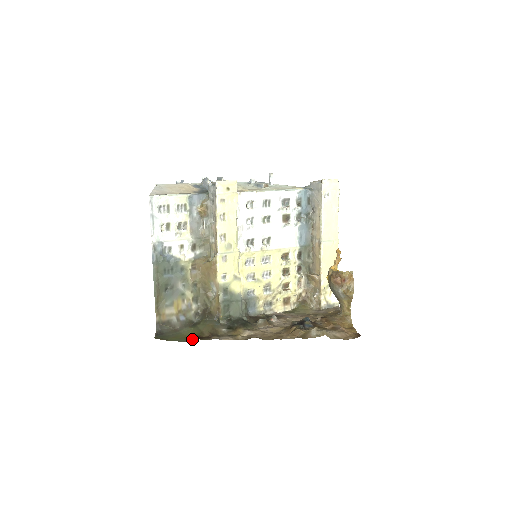
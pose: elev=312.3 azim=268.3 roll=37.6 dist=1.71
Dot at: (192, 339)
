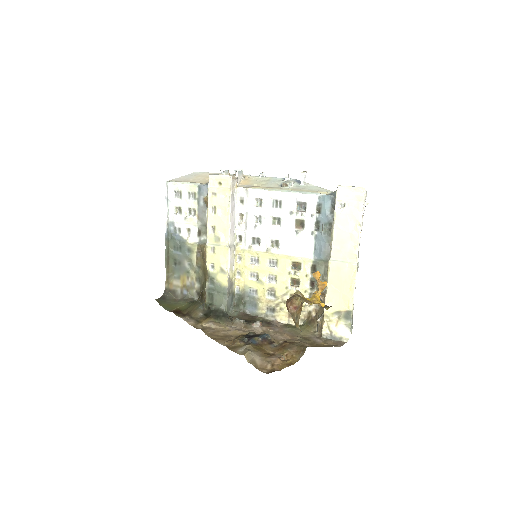
Dot at: (174, 311)
